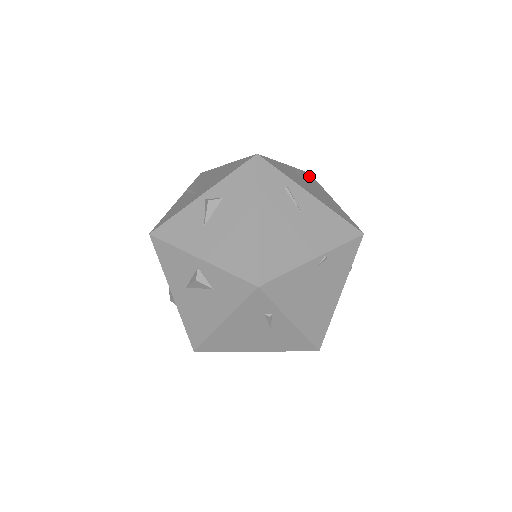
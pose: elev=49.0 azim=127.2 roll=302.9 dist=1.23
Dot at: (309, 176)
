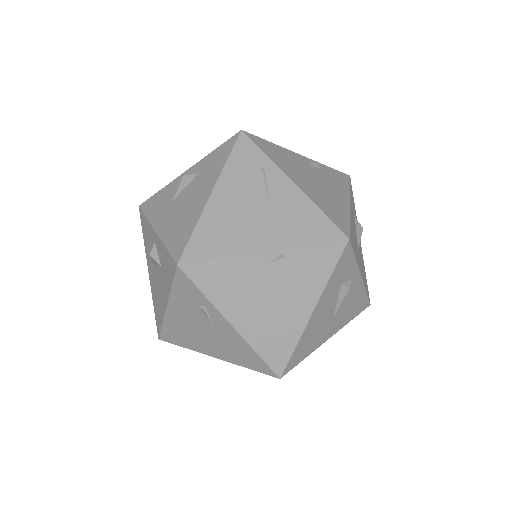
Dot at: (339, 176)
